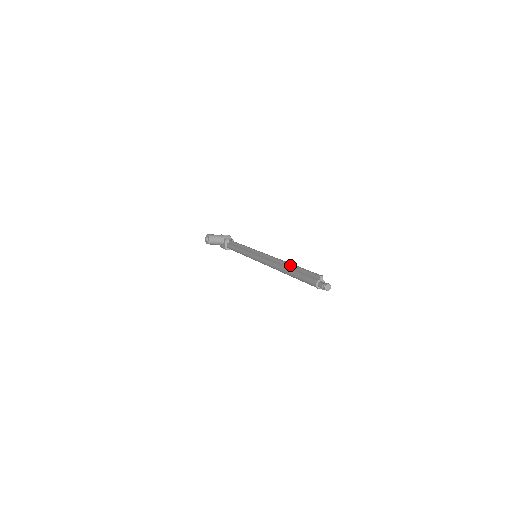
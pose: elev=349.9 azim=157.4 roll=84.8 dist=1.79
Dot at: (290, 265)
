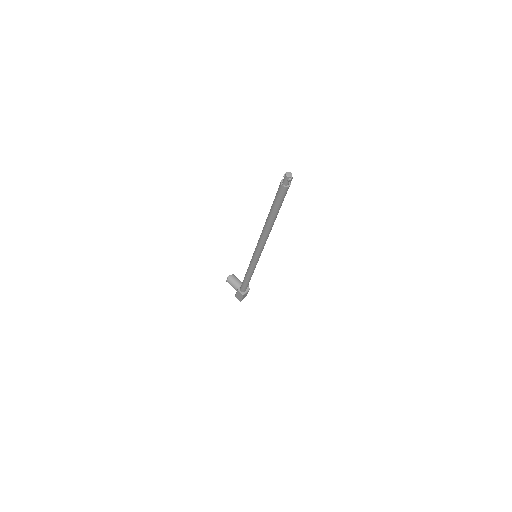
Dot at: occluded
